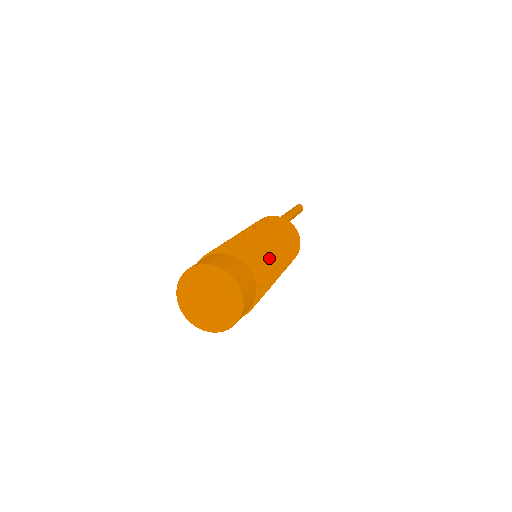
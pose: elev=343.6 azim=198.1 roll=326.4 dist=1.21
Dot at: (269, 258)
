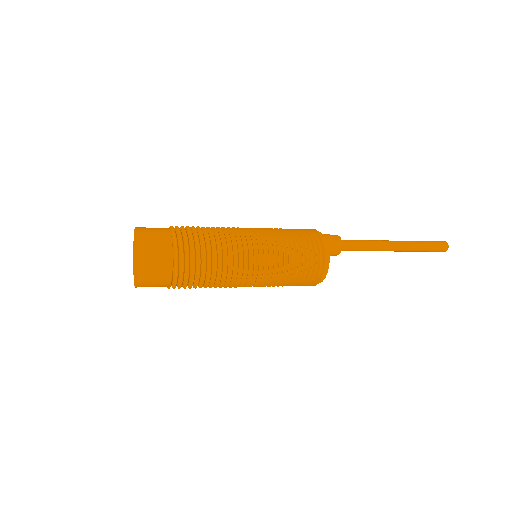
Dot at: (221, 267)
